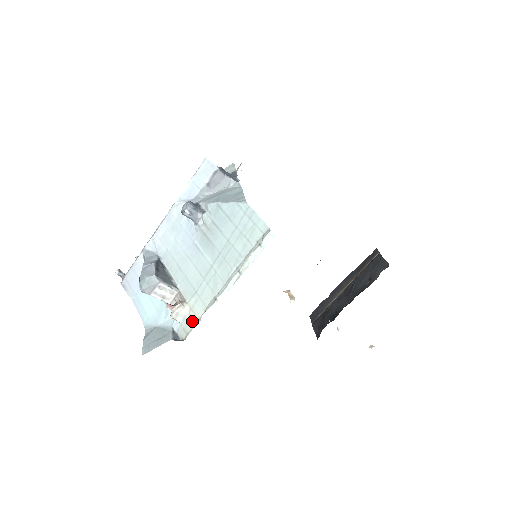
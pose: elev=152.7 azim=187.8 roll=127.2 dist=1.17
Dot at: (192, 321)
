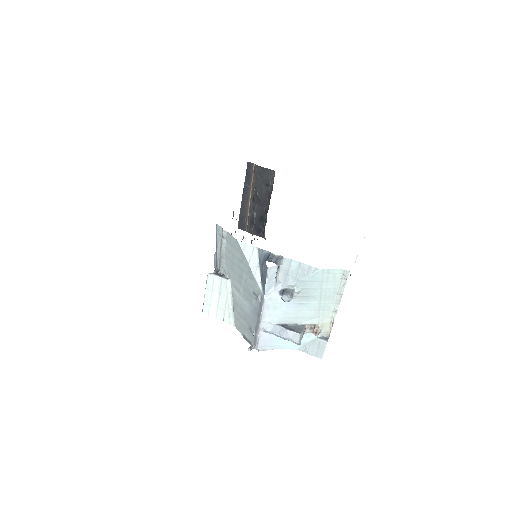
Dot at: (327, 327)
